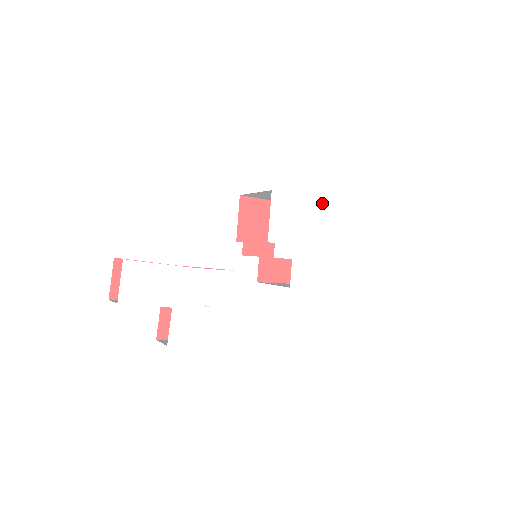
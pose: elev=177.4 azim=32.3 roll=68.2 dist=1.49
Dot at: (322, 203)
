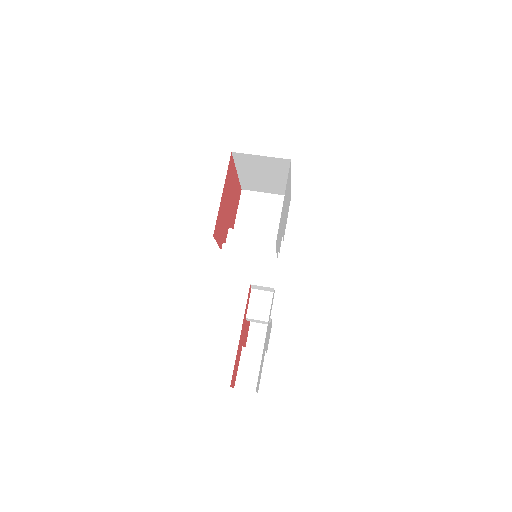
Dot at: (286, 185)
